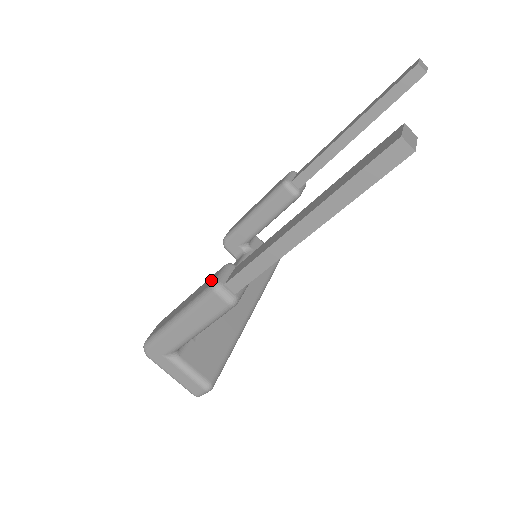
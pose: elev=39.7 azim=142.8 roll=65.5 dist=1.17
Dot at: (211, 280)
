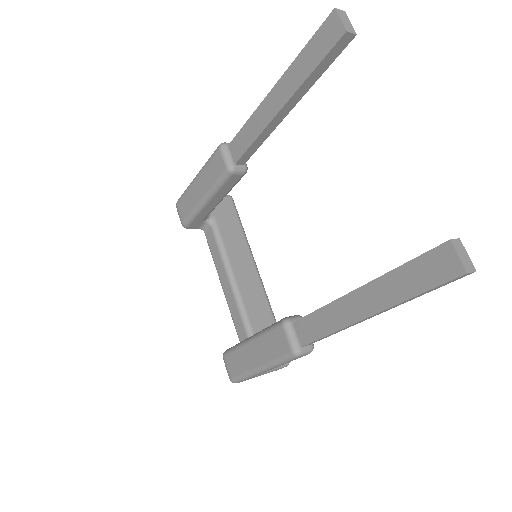
Dot at: (281, 343)
